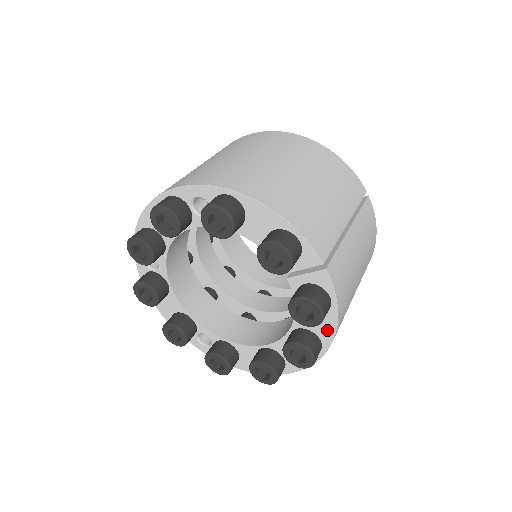
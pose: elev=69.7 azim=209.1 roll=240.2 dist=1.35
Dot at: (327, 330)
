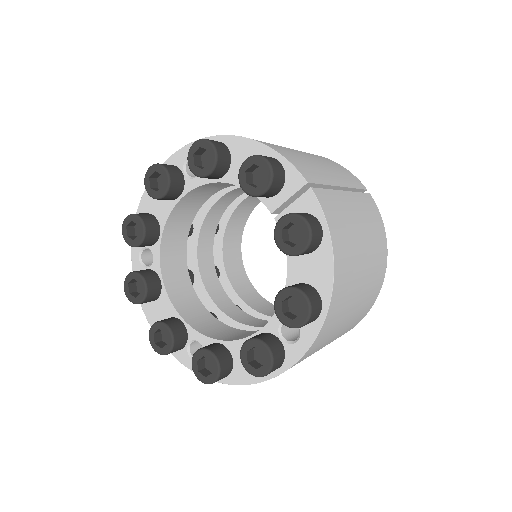
Dot at: (324, 274)
